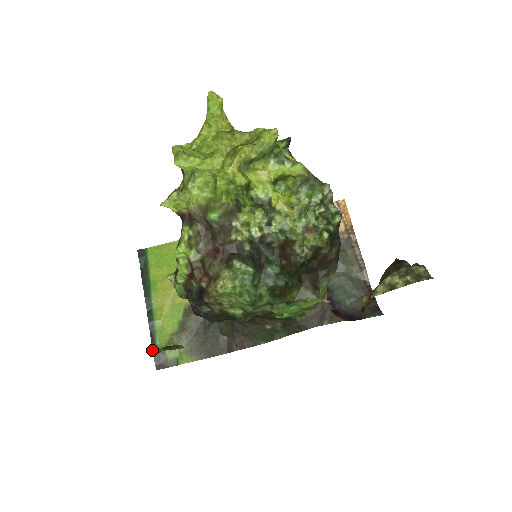
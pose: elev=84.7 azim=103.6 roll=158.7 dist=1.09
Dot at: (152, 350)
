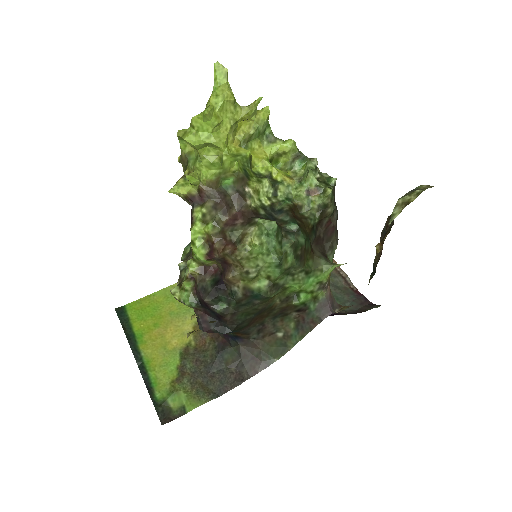
Dot at: (192, 316)
